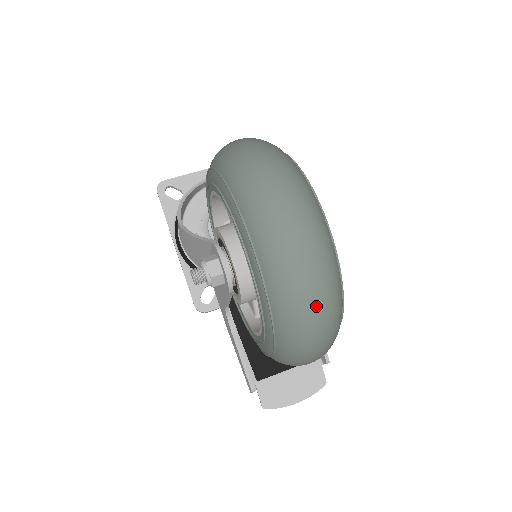
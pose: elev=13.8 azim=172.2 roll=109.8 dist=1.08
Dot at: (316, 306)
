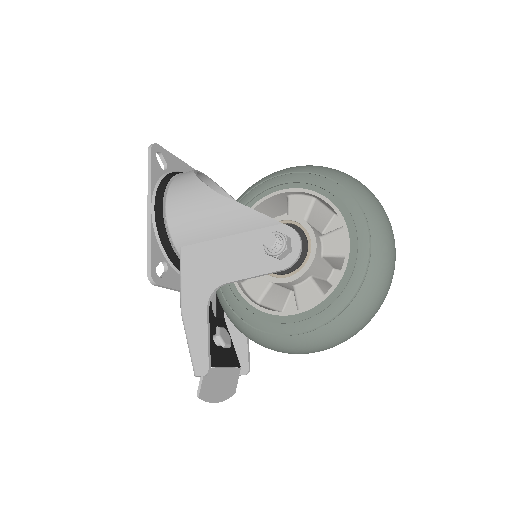
Dot at: (382, 302)
